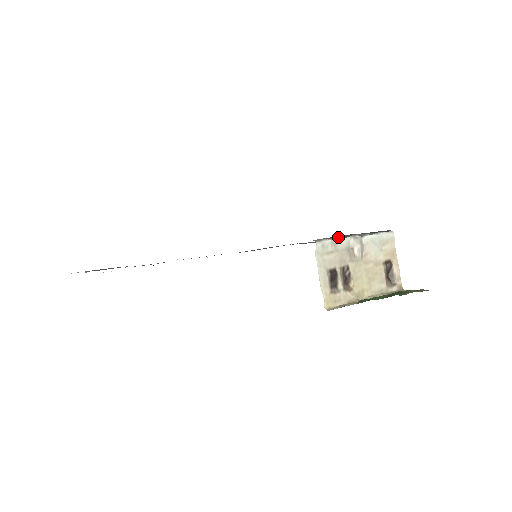
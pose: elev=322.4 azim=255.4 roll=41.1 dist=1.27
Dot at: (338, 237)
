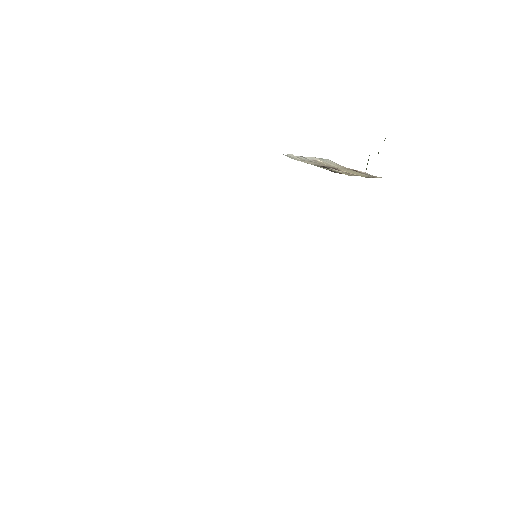
Dot at: occluded
